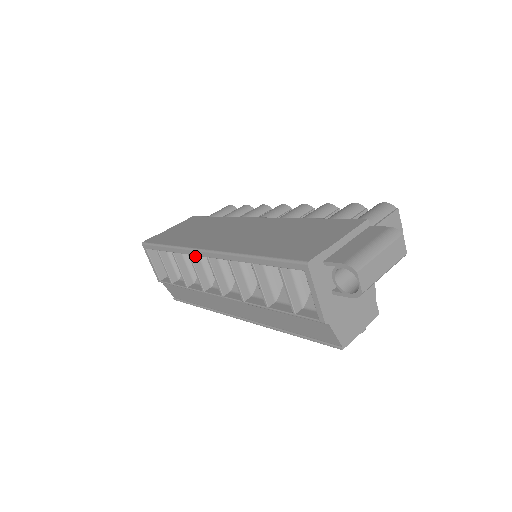
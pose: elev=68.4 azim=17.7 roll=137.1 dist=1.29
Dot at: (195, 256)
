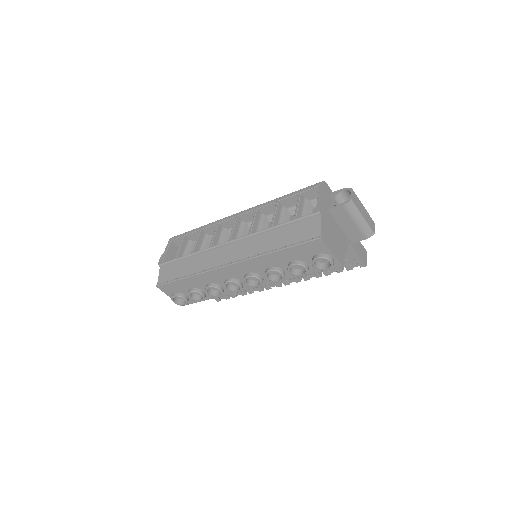
Dot at: (220, 228)
